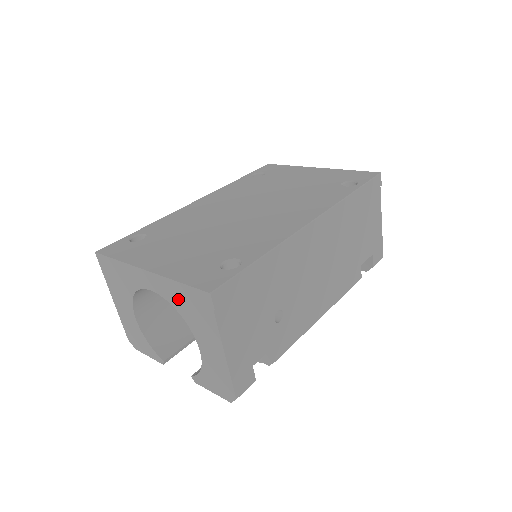
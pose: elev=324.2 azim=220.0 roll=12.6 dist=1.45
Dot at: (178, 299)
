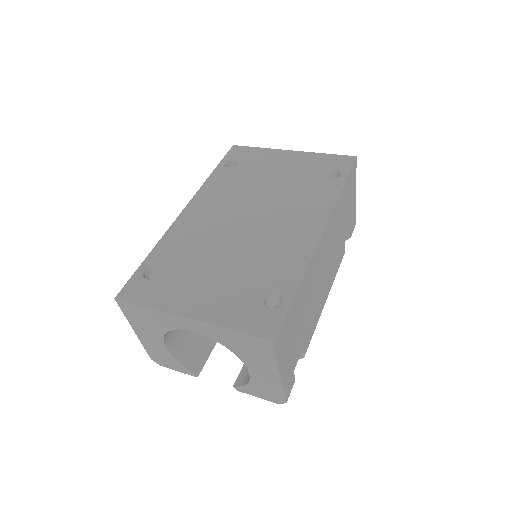
Dot at: (230, 341)
